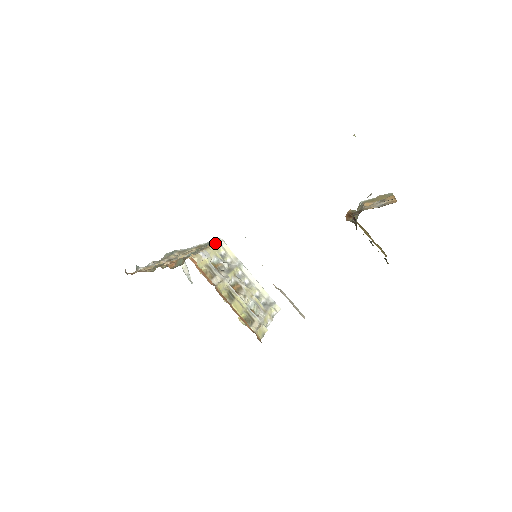
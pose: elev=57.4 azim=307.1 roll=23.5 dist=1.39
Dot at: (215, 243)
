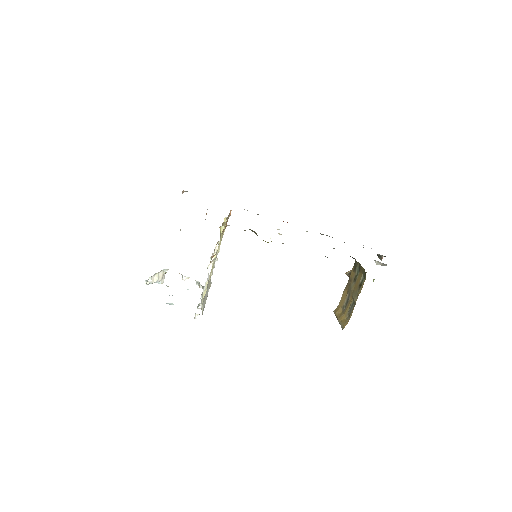
Dot at: occluded
